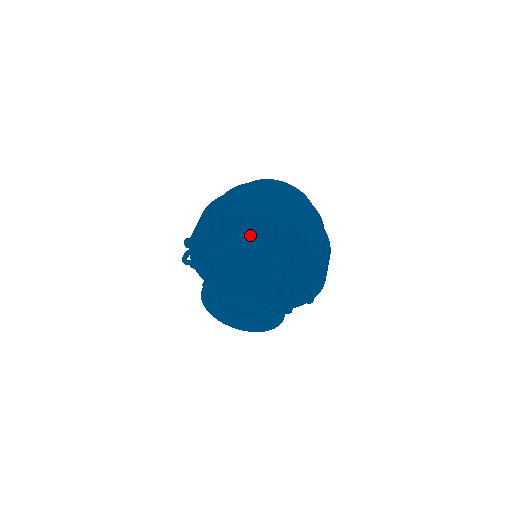
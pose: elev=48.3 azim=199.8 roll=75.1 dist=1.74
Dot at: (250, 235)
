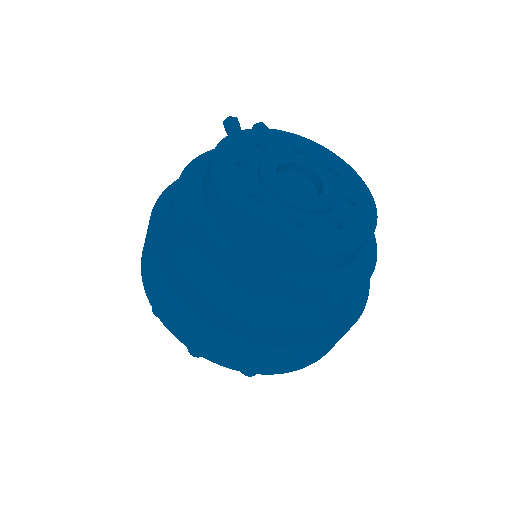
Dot at: occluded
